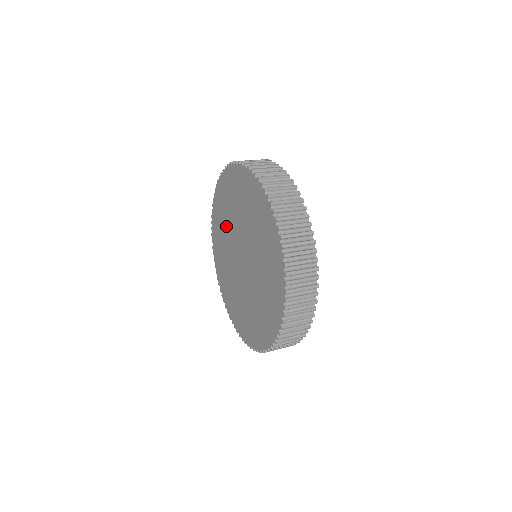
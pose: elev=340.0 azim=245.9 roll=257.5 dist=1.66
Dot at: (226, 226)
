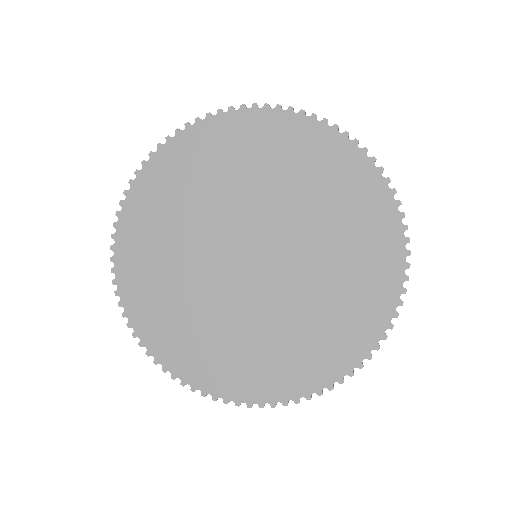
Dot at: (219, 187)
